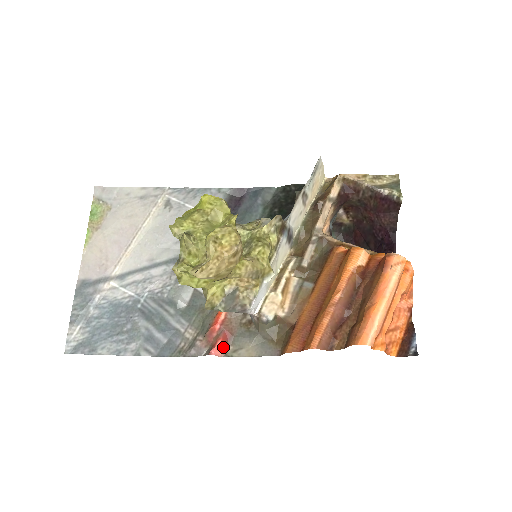
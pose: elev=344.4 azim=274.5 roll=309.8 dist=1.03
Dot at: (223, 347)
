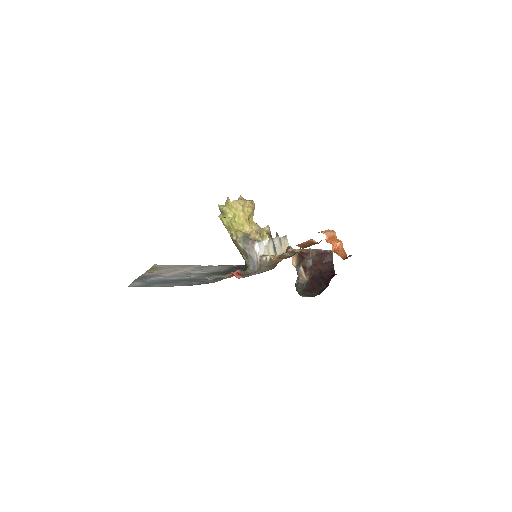
Dot at: (238, 276)
